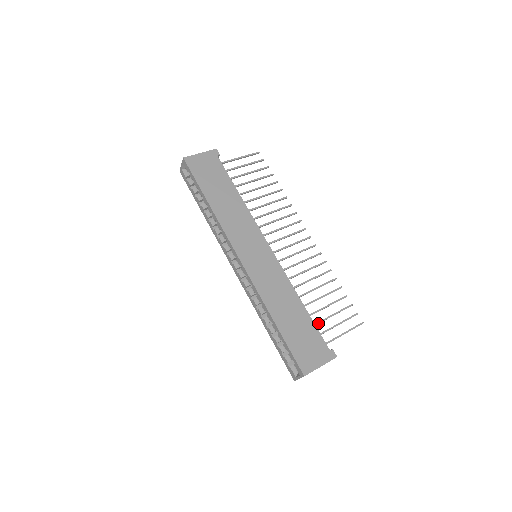
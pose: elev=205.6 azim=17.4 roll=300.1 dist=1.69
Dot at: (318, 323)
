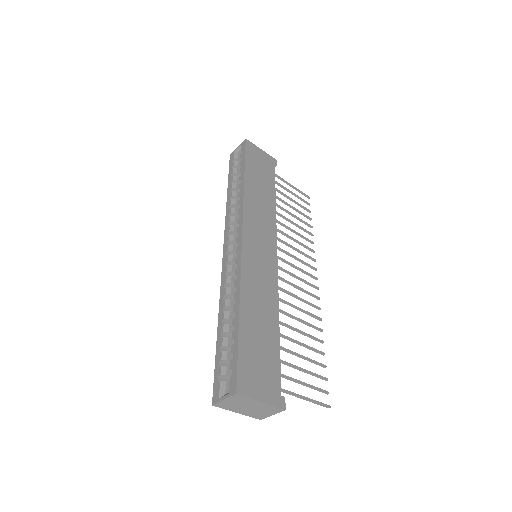
Dot at: (282, 361)
